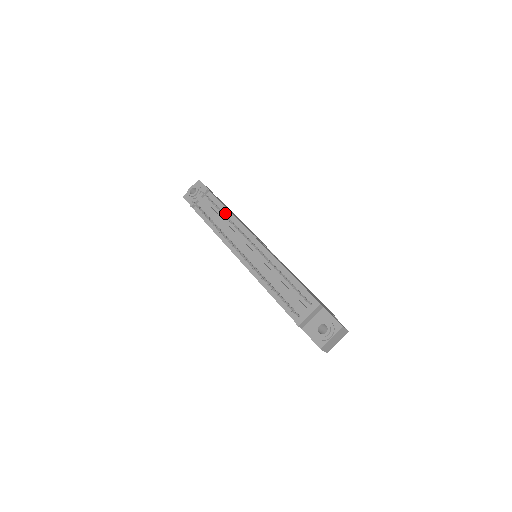
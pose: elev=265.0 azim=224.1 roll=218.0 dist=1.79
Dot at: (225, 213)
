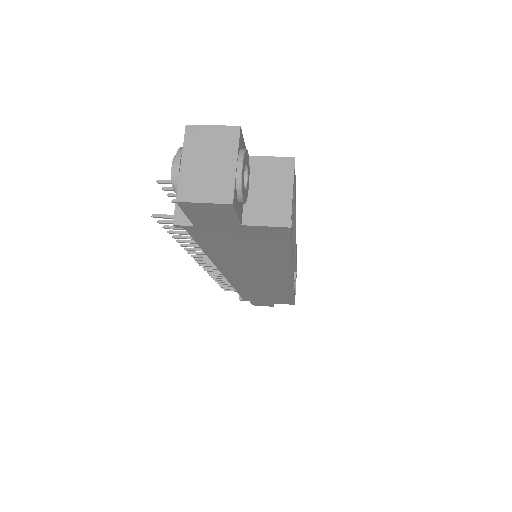
Dot at: occluded
